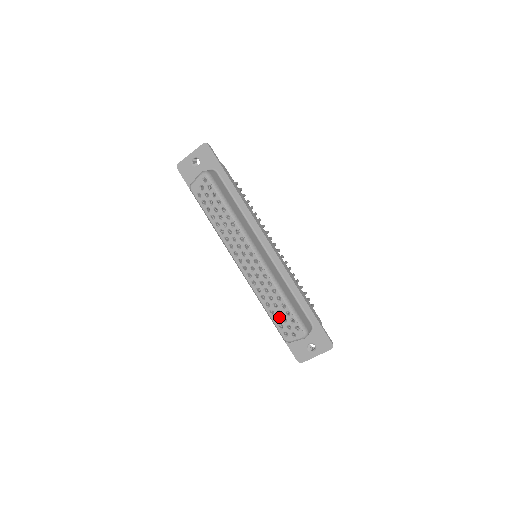
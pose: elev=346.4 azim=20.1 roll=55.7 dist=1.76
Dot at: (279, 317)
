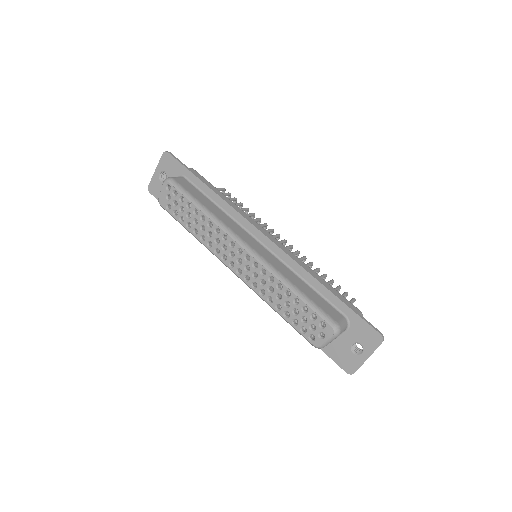
Dot at: (297, 318)
